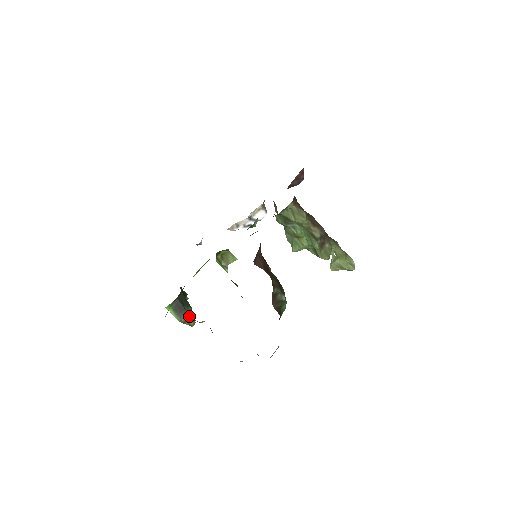
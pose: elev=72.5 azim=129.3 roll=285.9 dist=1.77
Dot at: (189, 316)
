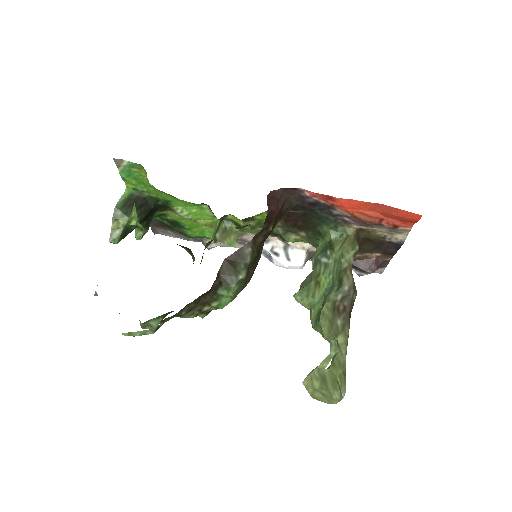
Dot at: (127, 220)
